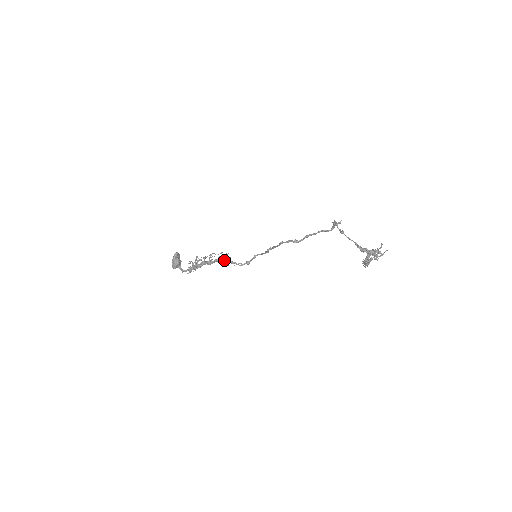
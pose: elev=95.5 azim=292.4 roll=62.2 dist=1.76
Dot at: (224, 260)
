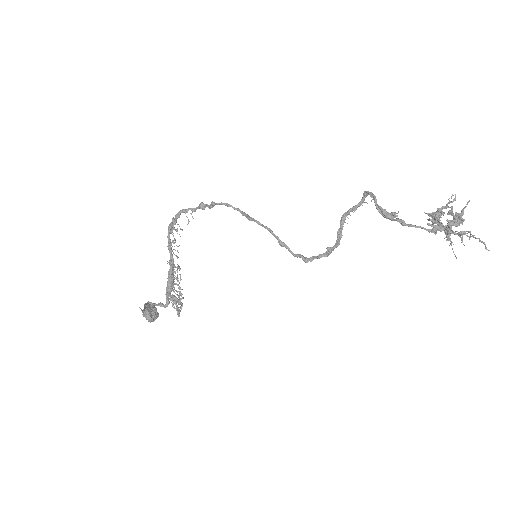
Dot at: occluded
